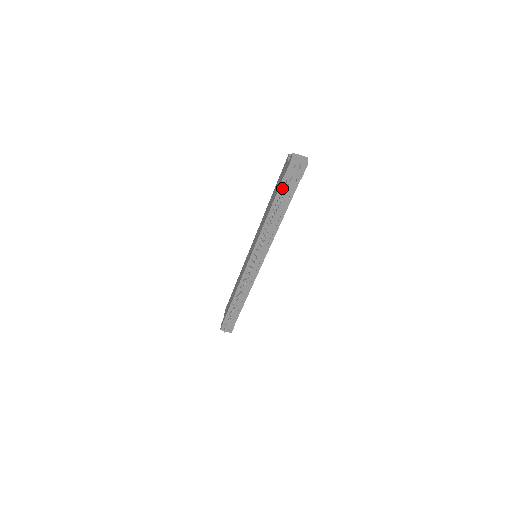
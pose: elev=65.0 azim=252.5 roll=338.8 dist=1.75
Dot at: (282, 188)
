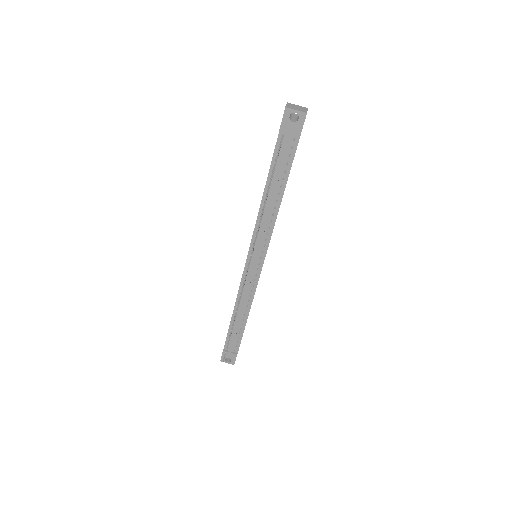
Dot at: occluded
